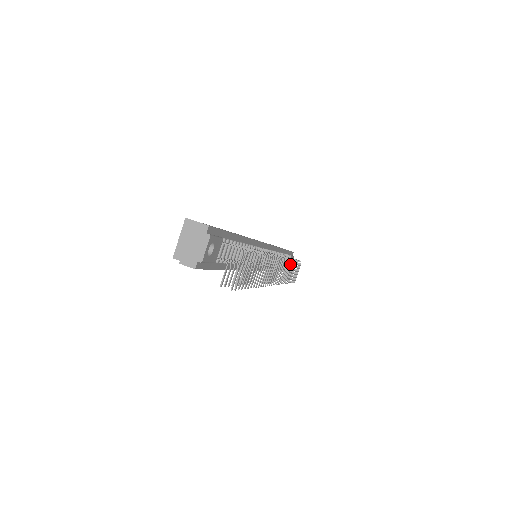
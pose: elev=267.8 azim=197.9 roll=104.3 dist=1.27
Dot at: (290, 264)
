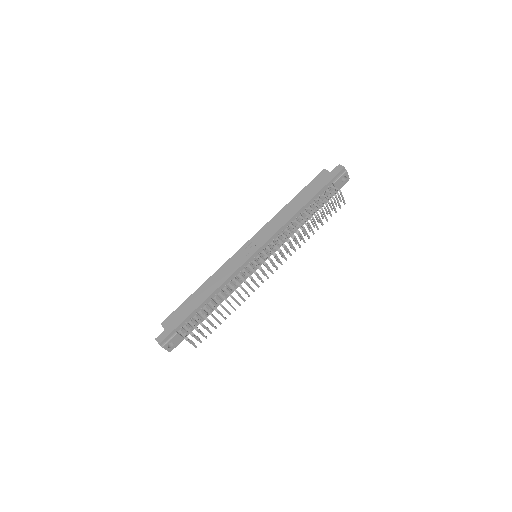
Dot at: (300, 233)
